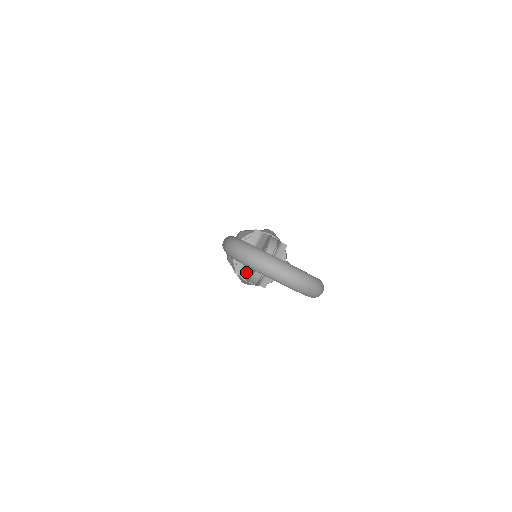
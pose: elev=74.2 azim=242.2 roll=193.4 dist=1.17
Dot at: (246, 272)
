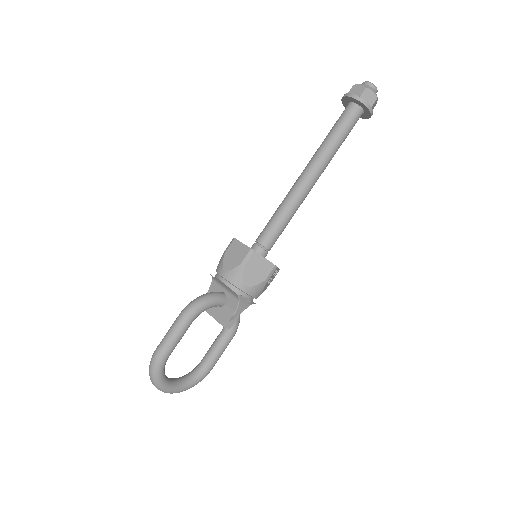
Dot at: (213, 288)
